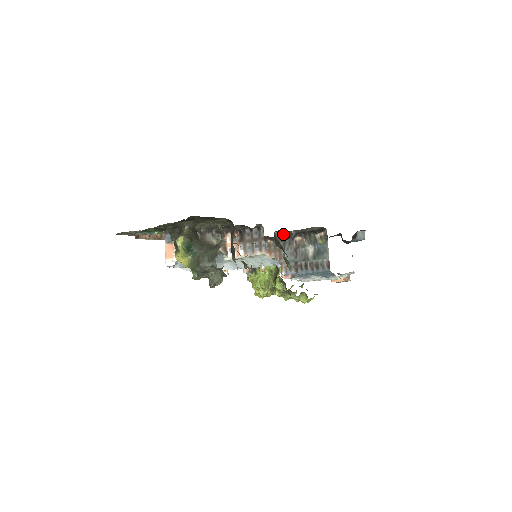
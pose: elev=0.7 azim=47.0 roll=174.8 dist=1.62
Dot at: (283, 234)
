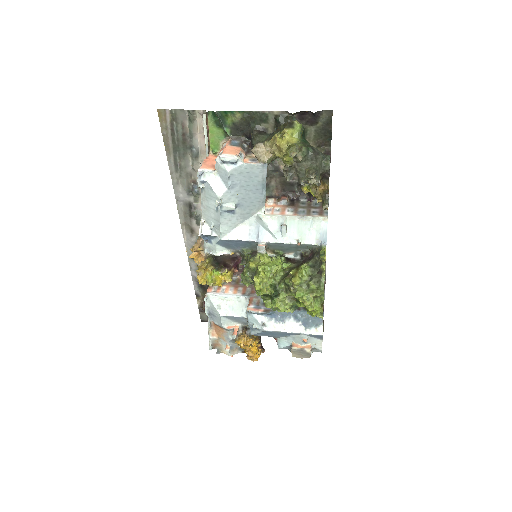
Dot at: occluded
